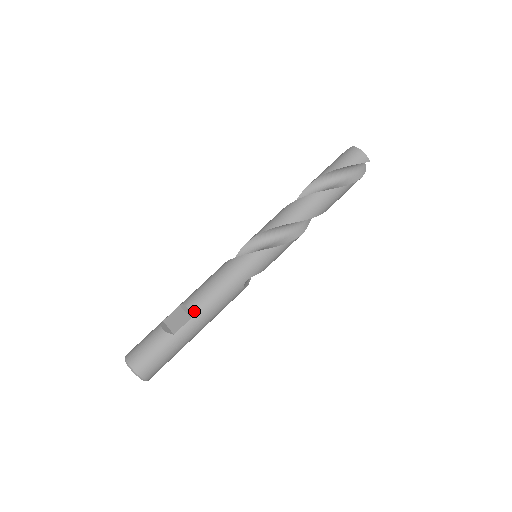
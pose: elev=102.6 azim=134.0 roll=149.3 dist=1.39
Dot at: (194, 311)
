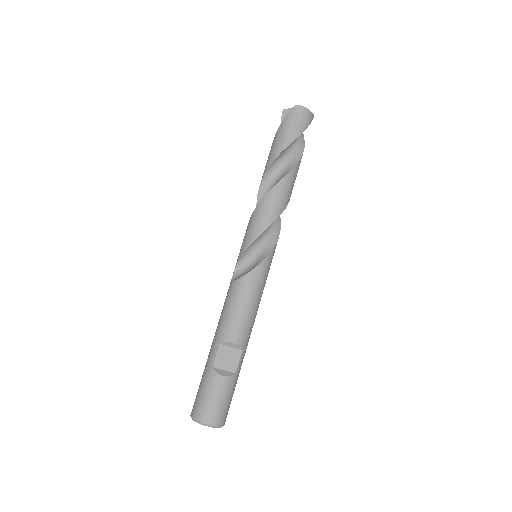
Dot at: (242, 342)
